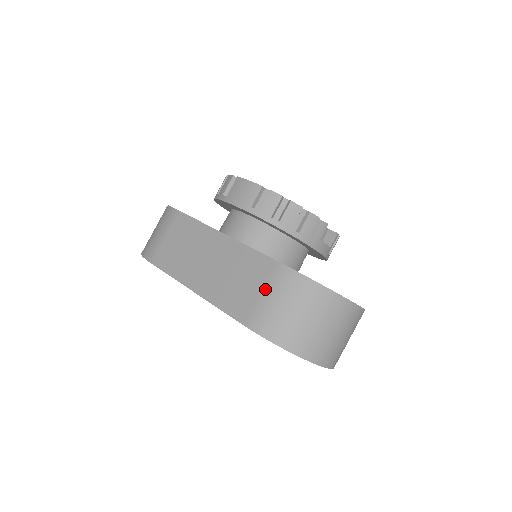
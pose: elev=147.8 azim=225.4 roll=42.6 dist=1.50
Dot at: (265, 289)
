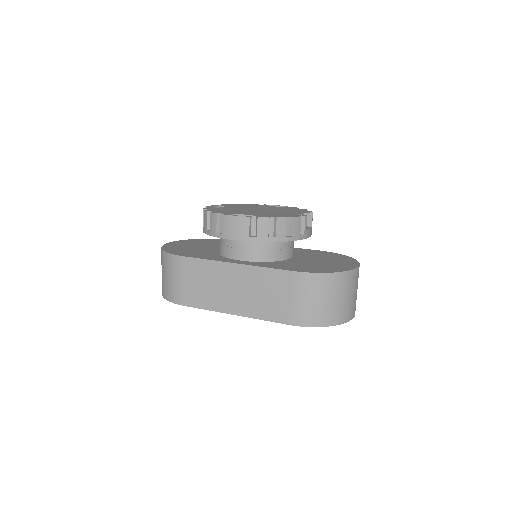
Dot at: (294, 294)
